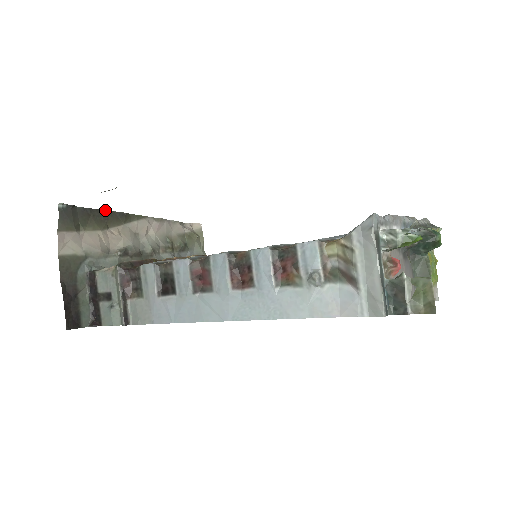
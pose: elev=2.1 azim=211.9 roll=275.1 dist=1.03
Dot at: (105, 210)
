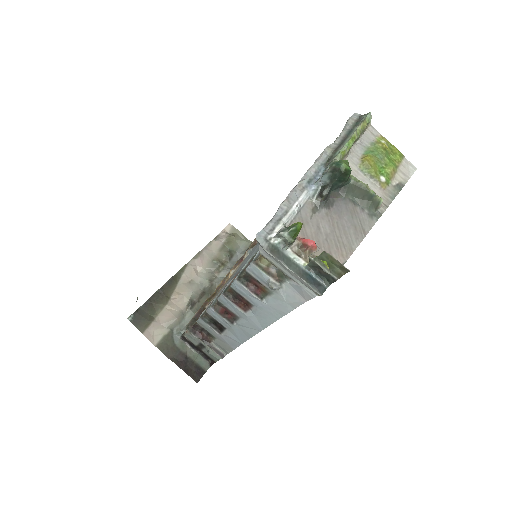
Dot at: (157, 290)
